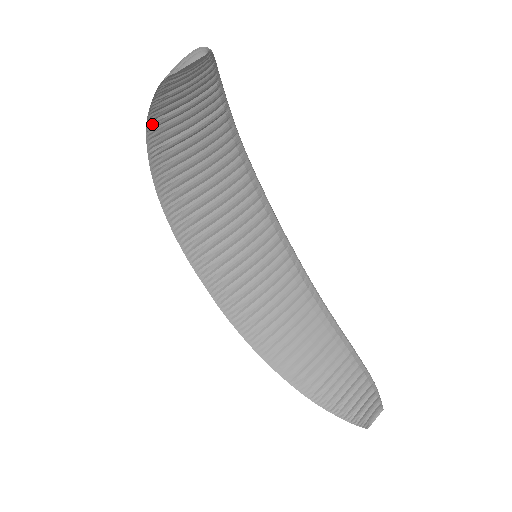
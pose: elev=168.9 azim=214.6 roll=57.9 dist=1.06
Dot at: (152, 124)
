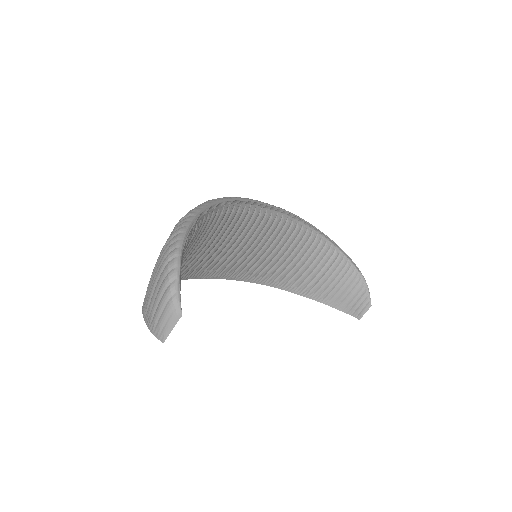
Dot at: occluded
